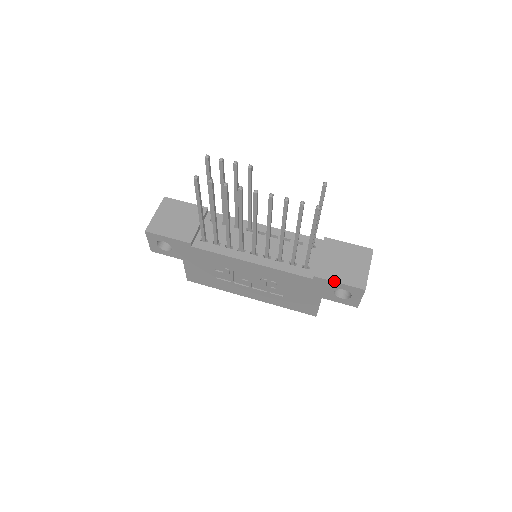
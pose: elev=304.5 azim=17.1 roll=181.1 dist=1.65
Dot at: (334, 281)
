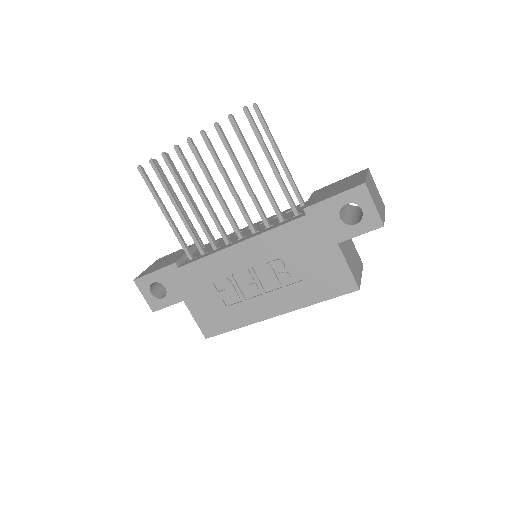
Dot at: (326, 198)
